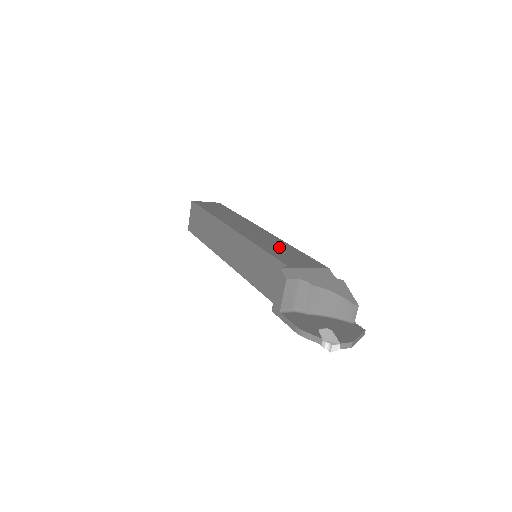
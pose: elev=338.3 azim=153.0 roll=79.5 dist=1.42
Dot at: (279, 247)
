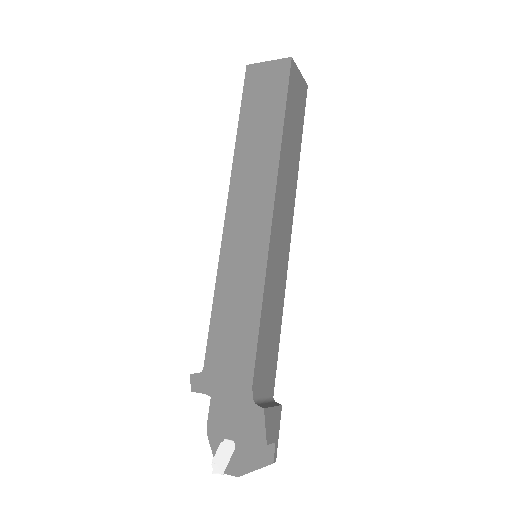
Dot at: (239, 300)
